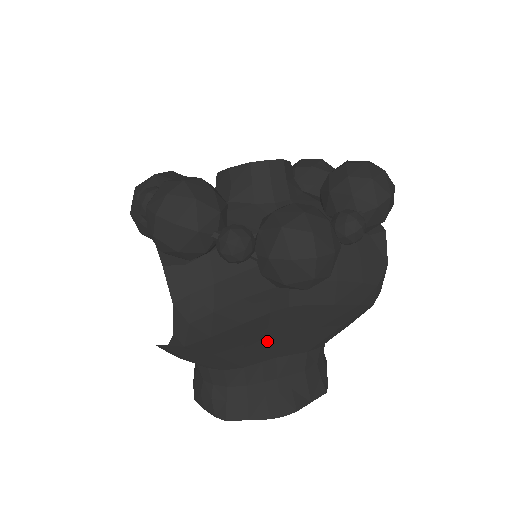
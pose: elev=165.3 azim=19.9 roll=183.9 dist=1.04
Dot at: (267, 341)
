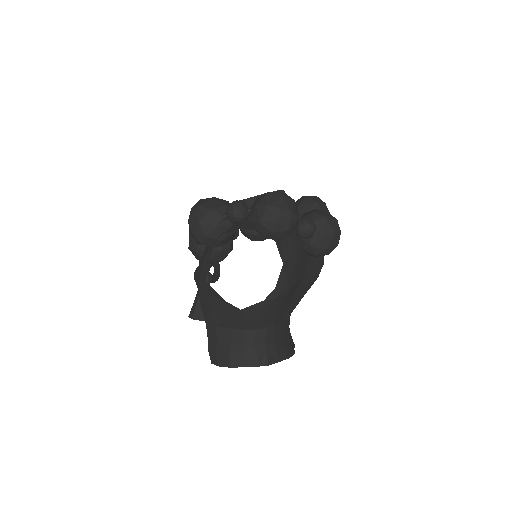
Dot at: (290, 300)
